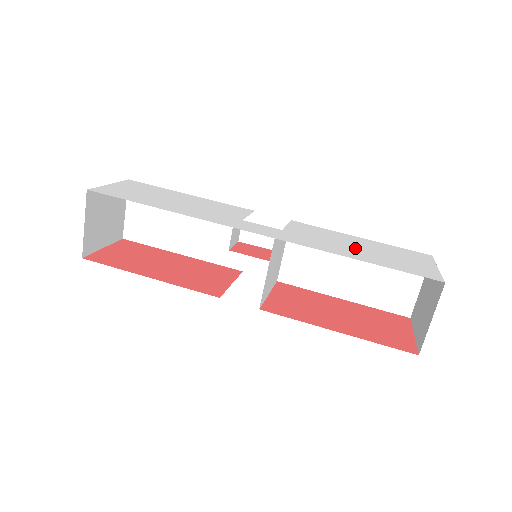
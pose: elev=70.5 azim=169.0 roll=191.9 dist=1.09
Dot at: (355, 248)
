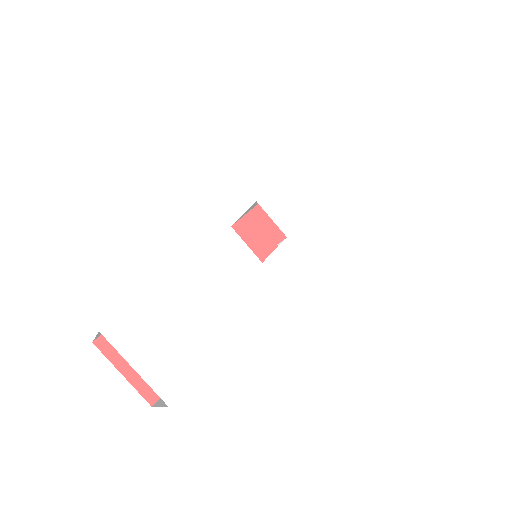
Dot at: (327, 199)
